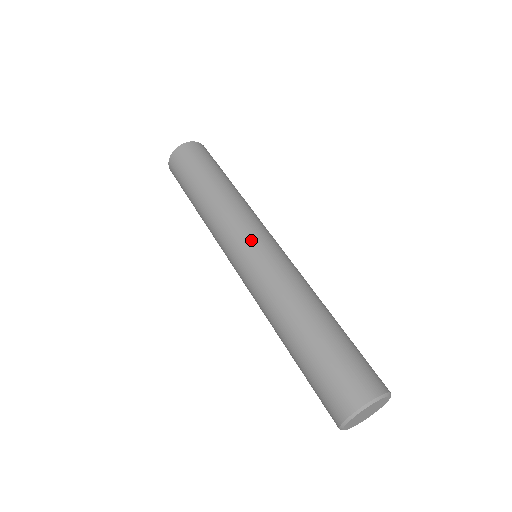
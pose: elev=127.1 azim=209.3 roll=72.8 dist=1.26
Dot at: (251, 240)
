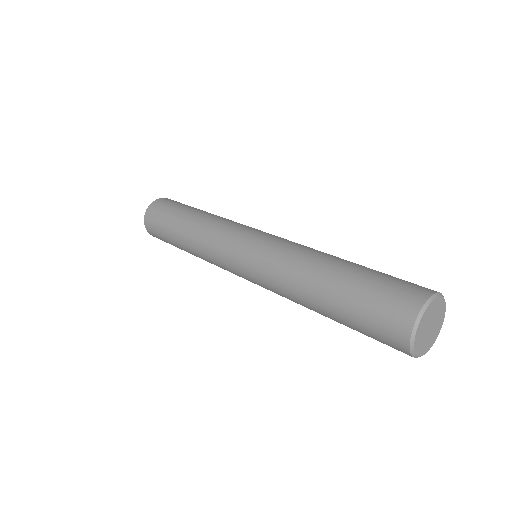
Dot at: occluded
